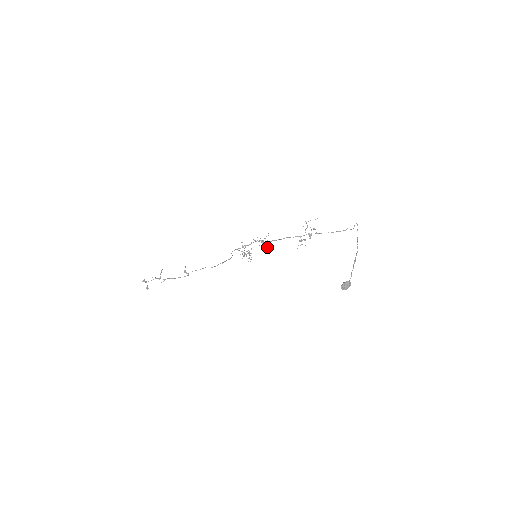
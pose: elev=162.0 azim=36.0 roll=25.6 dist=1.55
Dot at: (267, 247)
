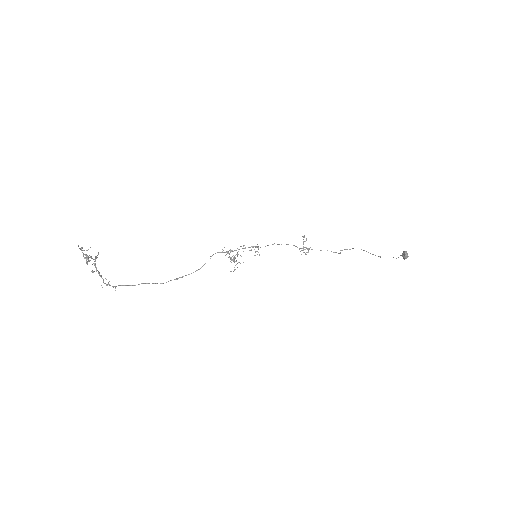
Dot at: (259, 255)
